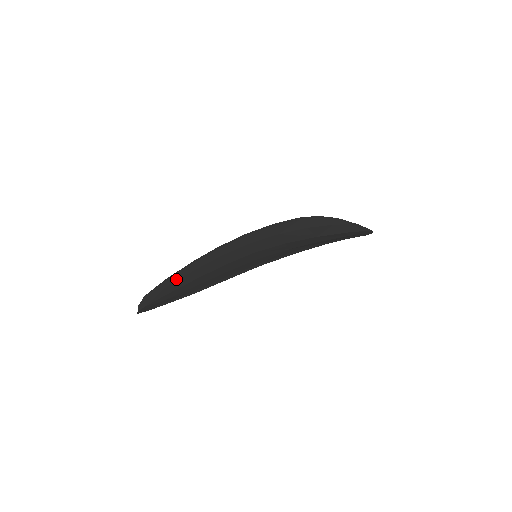
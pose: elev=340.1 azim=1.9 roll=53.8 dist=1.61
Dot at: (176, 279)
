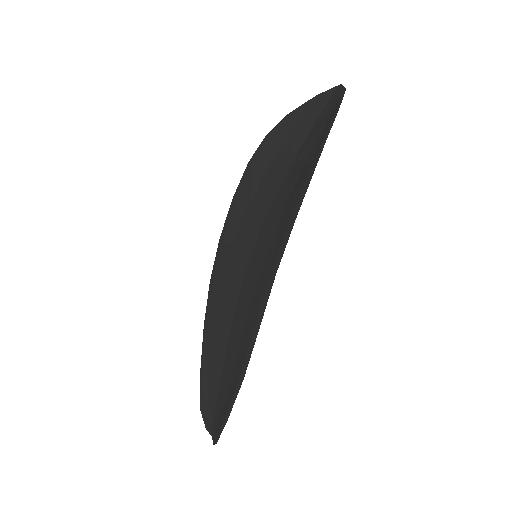
Dot at: (209, 363)
